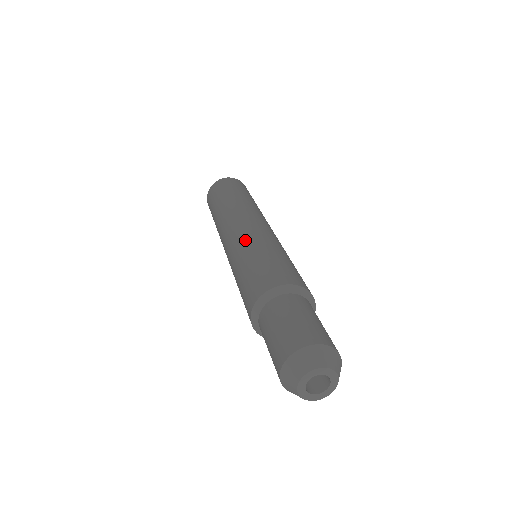
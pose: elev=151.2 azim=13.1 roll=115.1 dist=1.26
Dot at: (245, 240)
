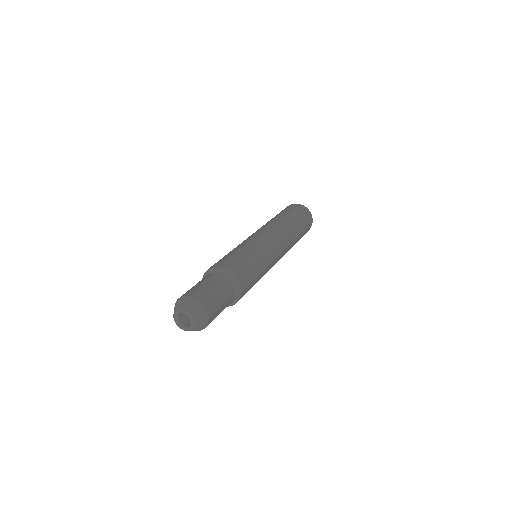
Dot at: (249, 240)
